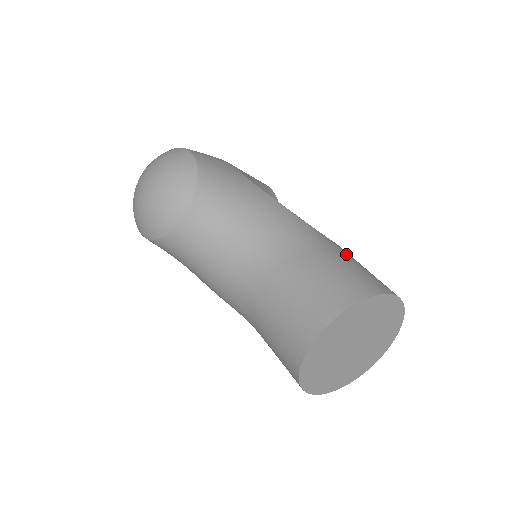
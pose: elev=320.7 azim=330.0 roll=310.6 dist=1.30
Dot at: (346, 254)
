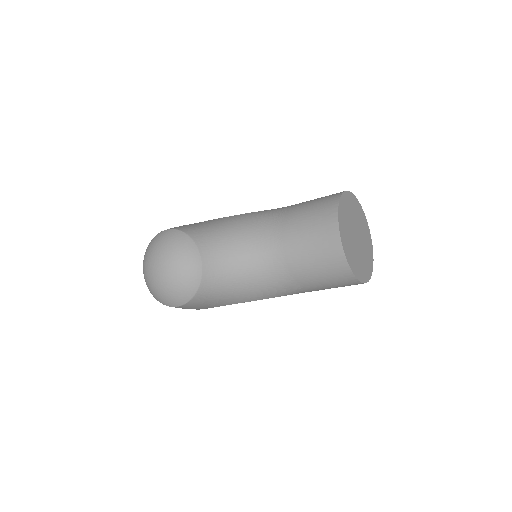
Dot at: occluded
